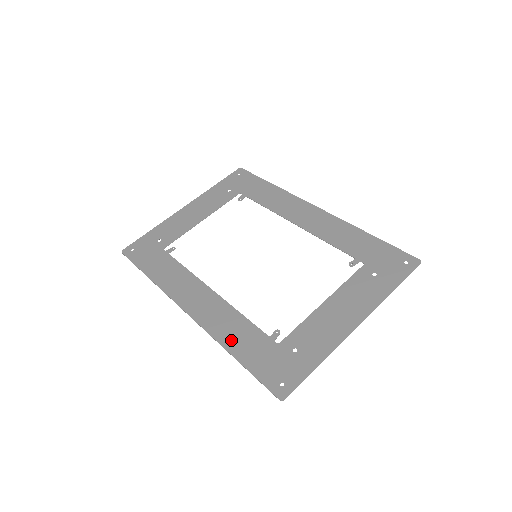
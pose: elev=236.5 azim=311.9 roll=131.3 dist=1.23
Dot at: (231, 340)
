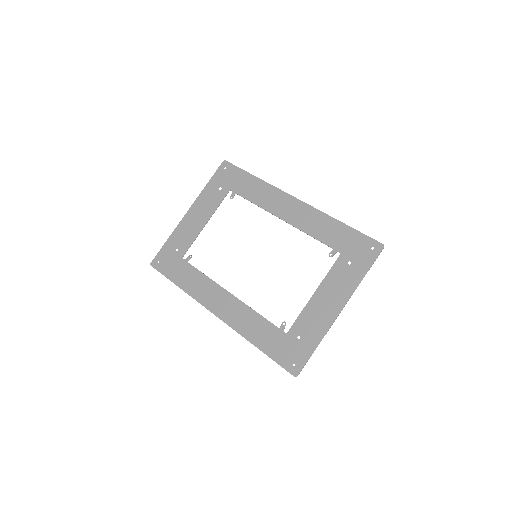
Dot at: (252, 334)
